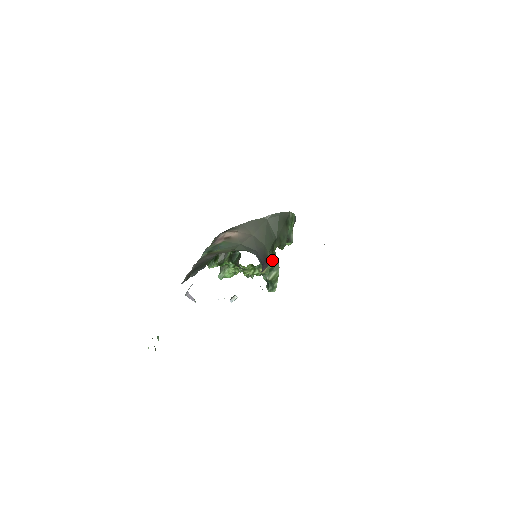
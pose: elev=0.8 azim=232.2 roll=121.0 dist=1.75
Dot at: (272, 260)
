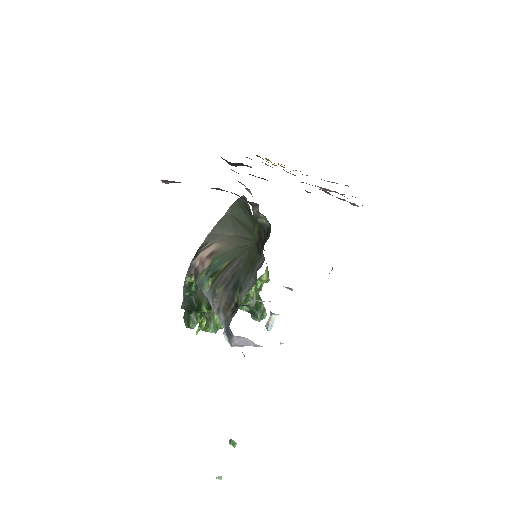
Dot at: occluded
